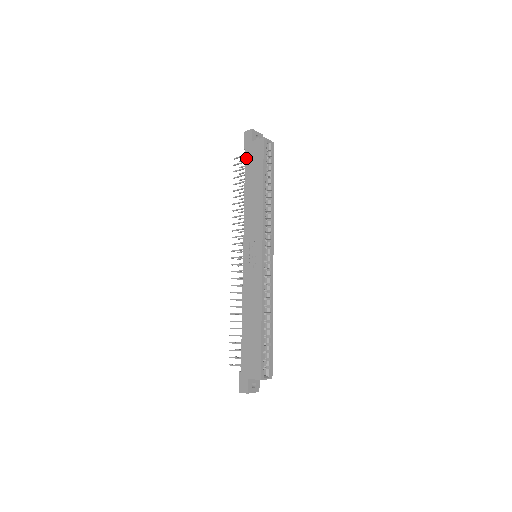
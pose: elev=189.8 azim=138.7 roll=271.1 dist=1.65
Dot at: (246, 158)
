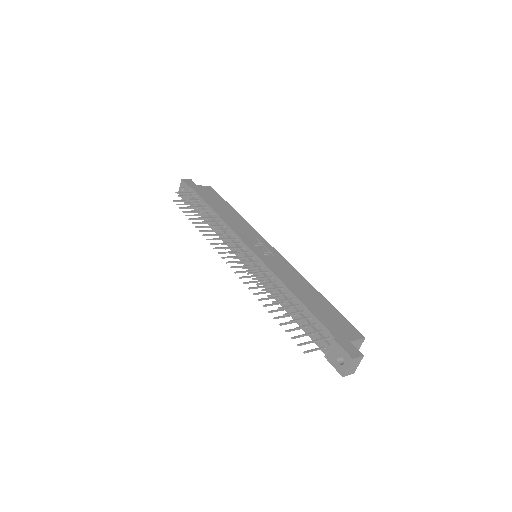
Dot at: (198, 192)
